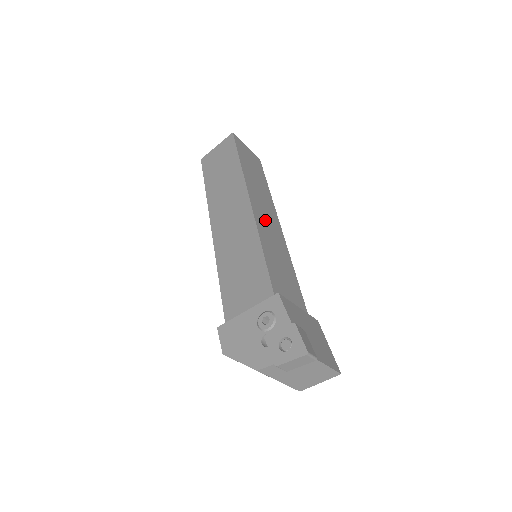
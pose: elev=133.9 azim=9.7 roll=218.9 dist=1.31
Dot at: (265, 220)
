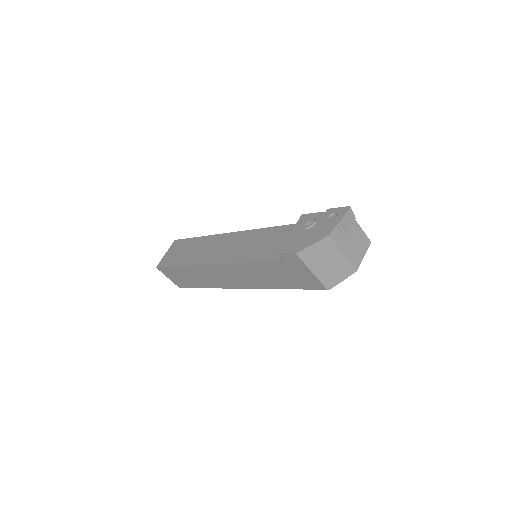
Dot at: occluded
